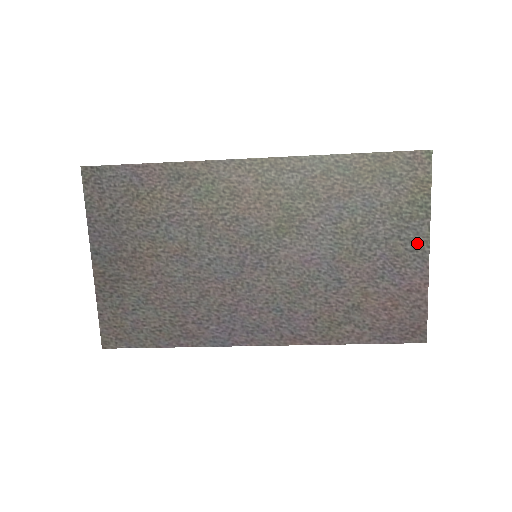
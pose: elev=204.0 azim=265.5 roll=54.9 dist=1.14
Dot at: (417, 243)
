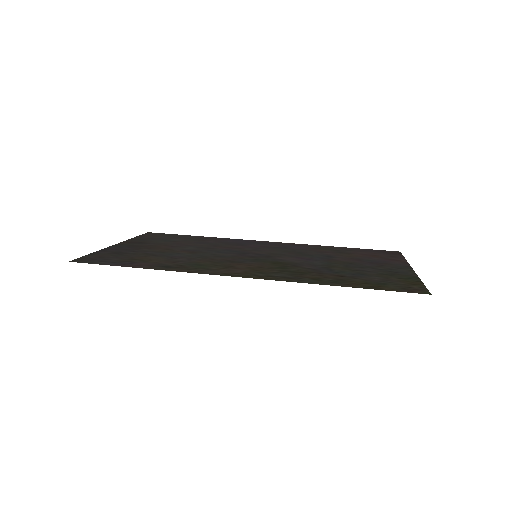
Dot at: (402, 270)
